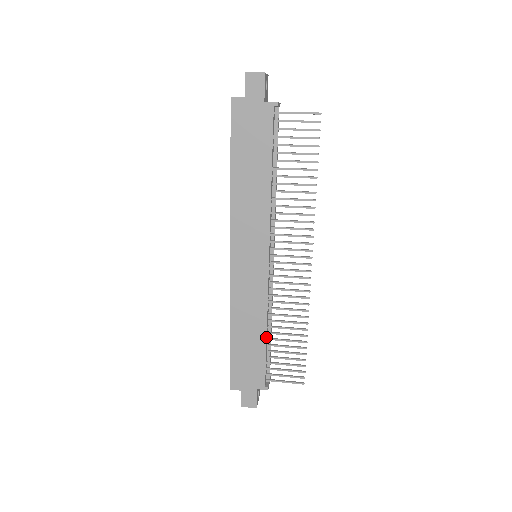
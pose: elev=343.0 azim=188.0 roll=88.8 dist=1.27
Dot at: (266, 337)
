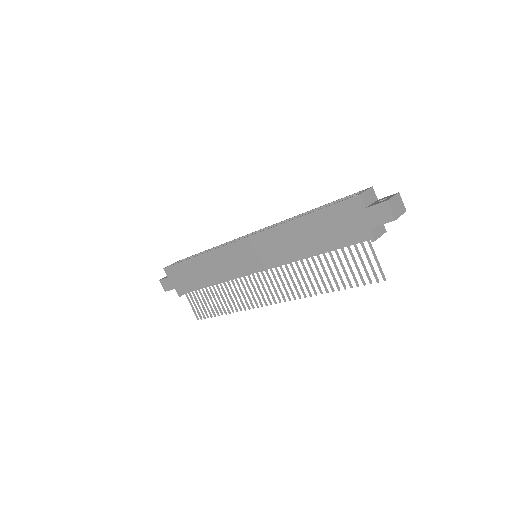
Dot at: (207, 285)
